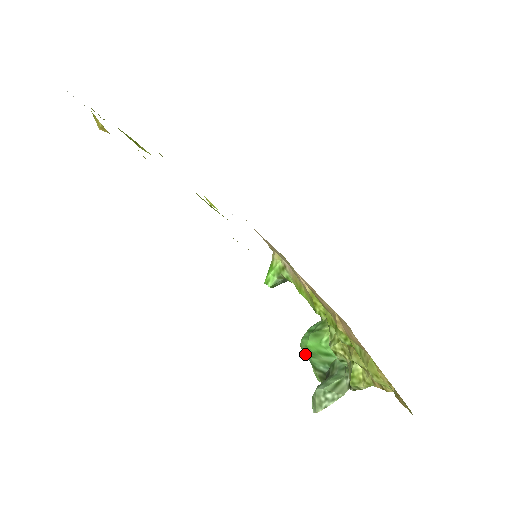
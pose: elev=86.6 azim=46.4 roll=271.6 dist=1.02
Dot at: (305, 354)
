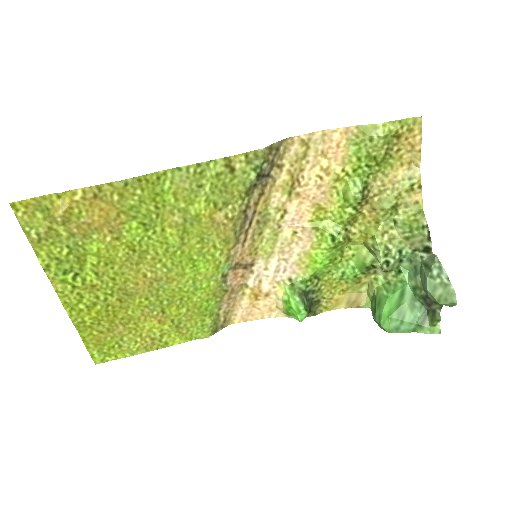
Dot at: (400, 331)
